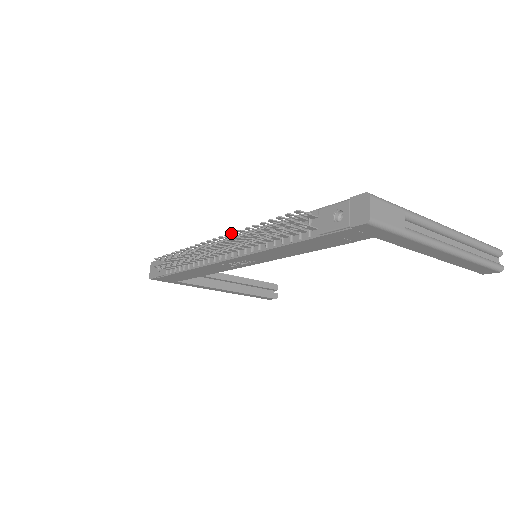
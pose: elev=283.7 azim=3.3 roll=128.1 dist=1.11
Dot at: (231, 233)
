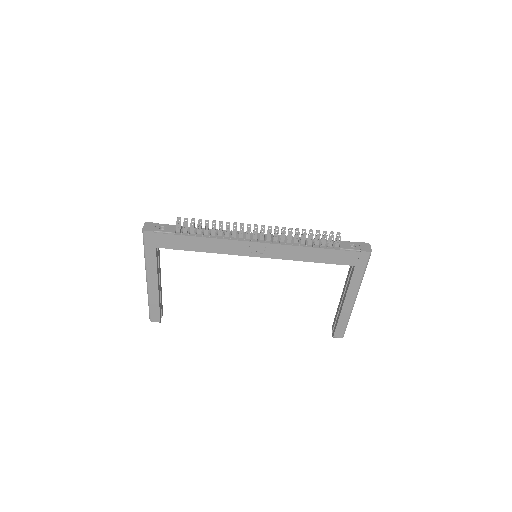
Dot at: (283, 227)
